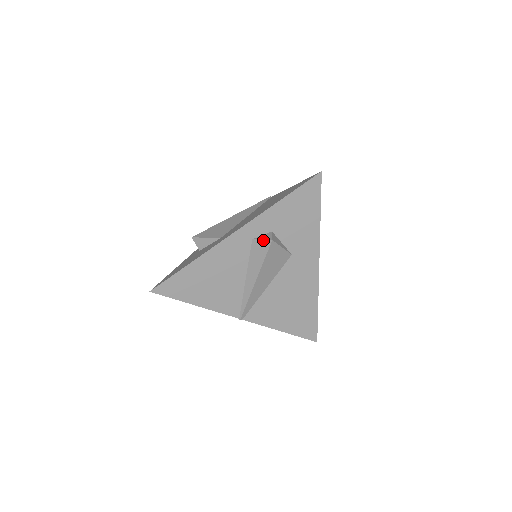
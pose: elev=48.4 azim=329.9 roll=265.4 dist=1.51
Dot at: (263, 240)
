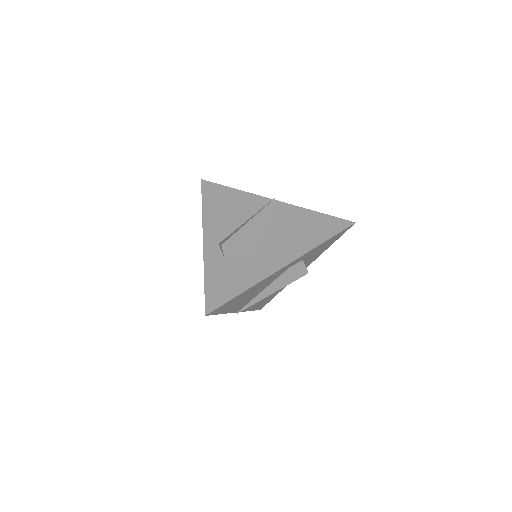
Dot at: (300, 271)
